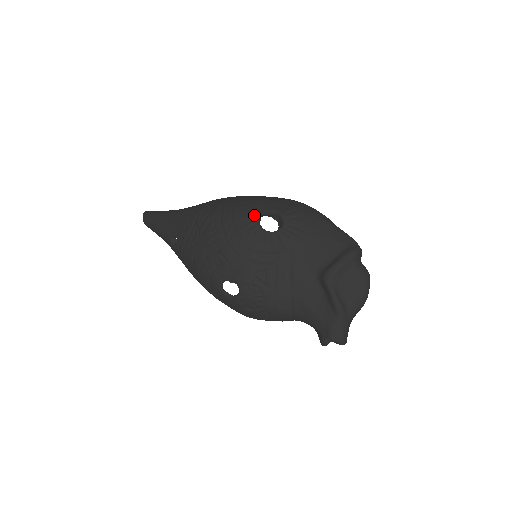
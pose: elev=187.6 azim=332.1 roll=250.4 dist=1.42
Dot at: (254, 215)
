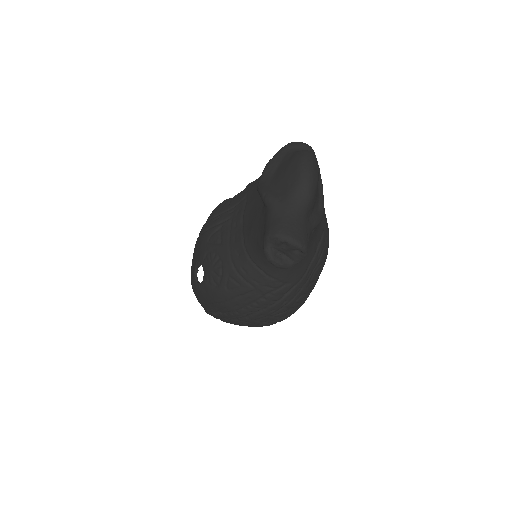
Dot at: occluded
